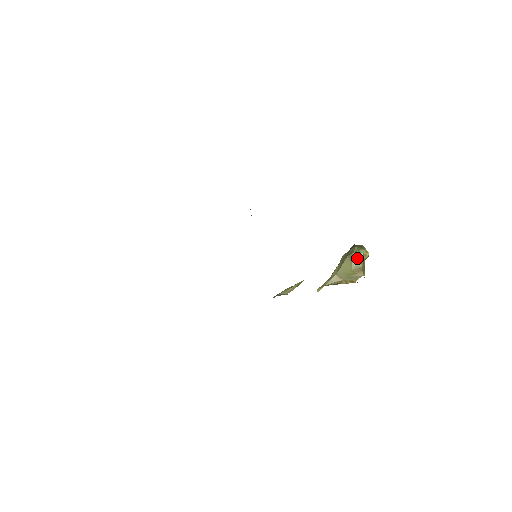
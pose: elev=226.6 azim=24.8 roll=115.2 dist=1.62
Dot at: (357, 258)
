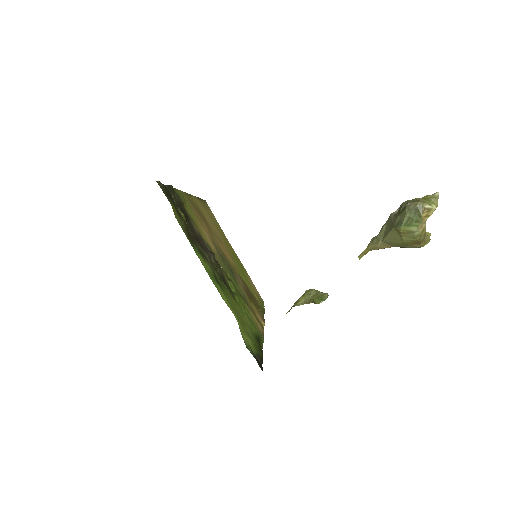
Dot at: (408, 233)
